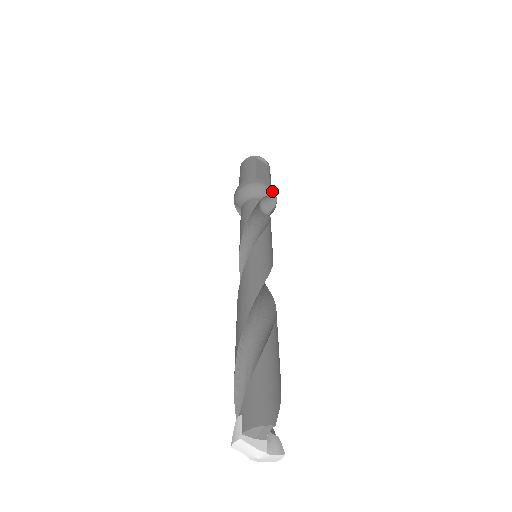
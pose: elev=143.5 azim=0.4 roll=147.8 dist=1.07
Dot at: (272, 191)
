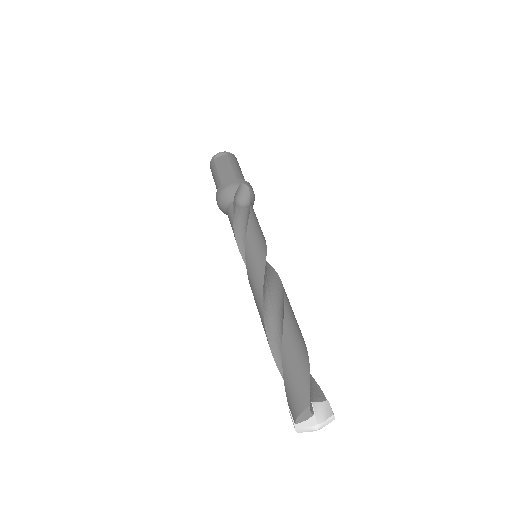
Dot at: (237, 185)
